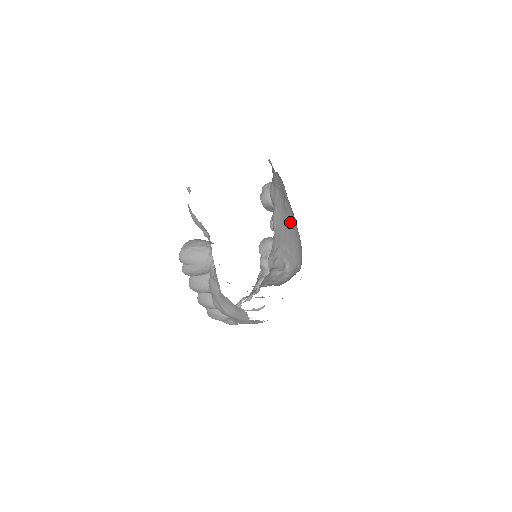
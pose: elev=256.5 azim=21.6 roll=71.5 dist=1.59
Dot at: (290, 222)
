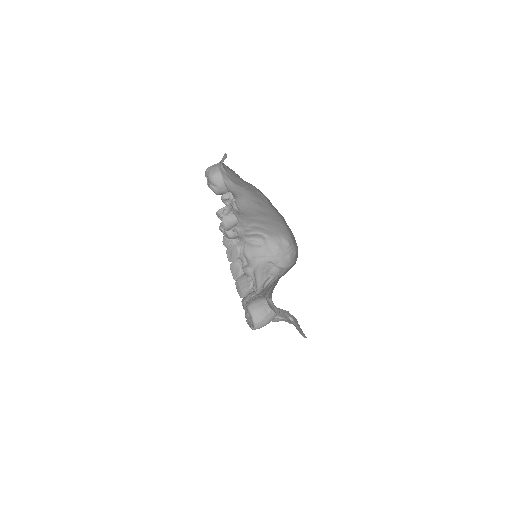
Dot at: (268, 213)
